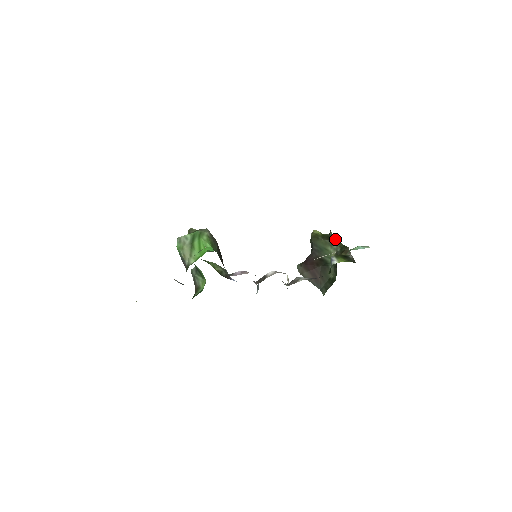
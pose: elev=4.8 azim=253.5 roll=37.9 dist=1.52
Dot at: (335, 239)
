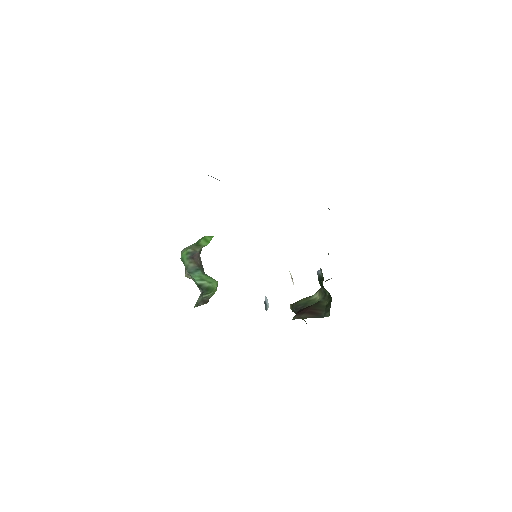
Dot at: occluded
